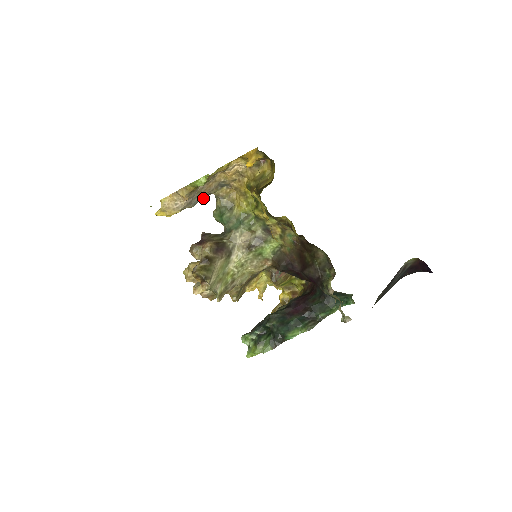
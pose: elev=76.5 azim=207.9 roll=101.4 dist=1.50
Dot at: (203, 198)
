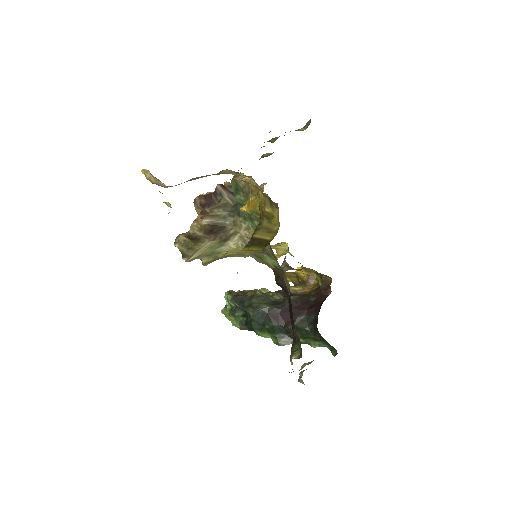
Dot at: occluded
